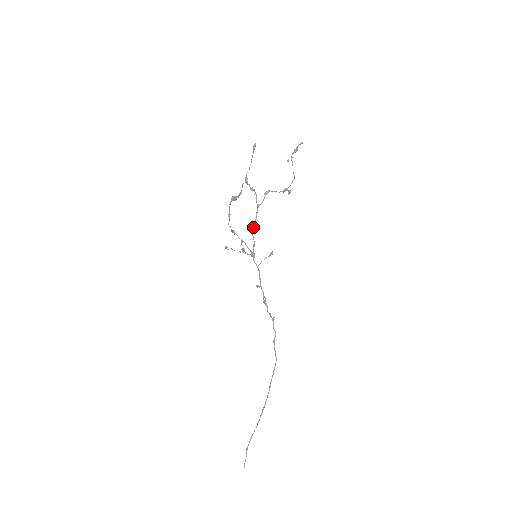
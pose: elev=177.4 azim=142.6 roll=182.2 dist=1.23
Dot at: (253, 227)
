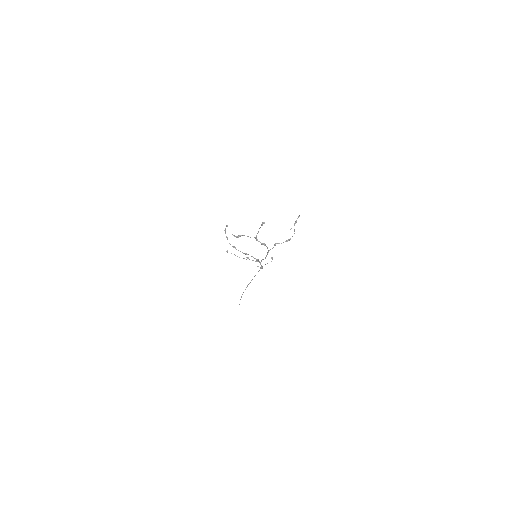
Dot at: occluded
